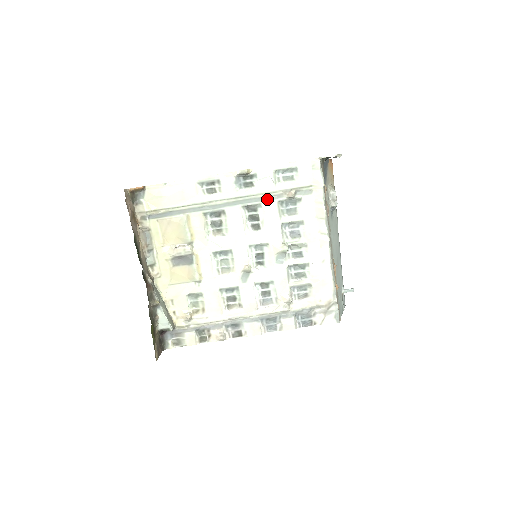
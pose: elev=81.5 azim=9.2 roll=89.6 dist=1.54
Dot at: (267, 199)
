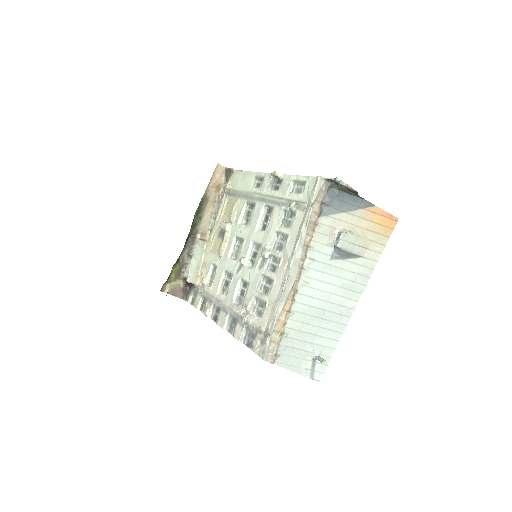
Dot at: (279, 204)
